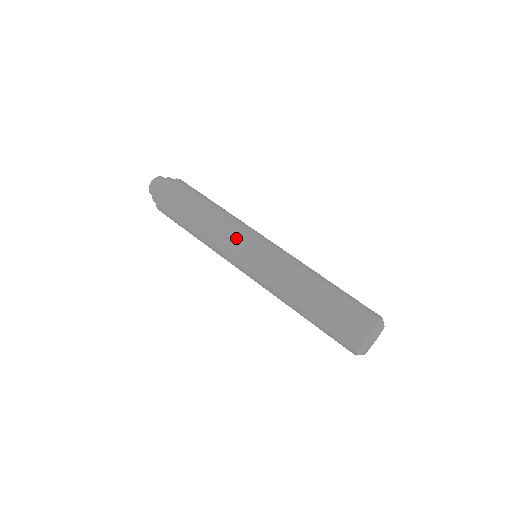
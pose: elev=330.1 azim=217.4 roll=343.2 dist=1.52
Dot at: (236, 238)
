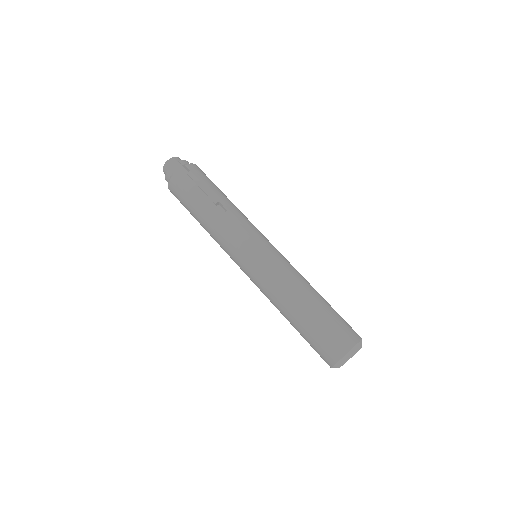
Dot at: (235, 242)
